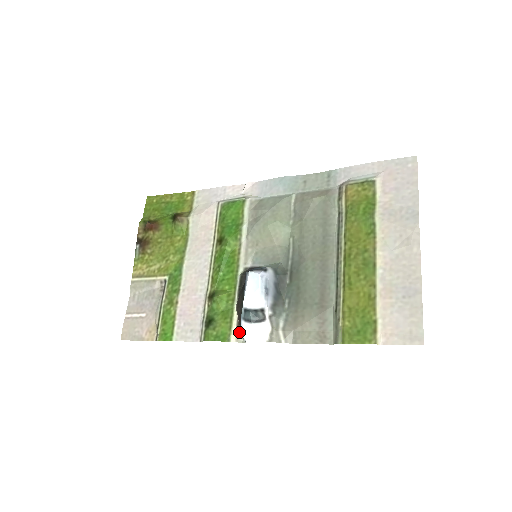
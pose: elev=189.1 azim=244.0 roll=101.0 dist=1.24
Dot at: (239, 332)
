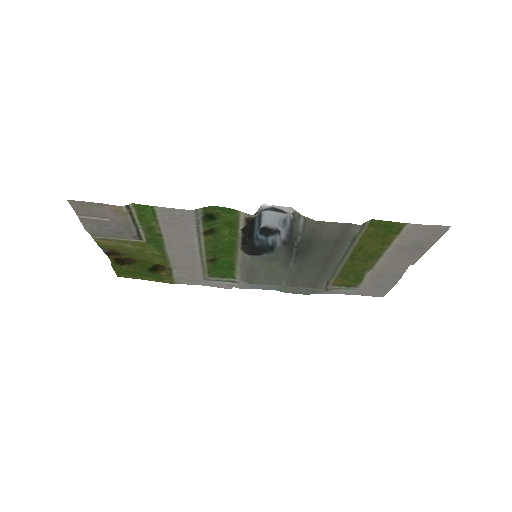
Dot at: (248, 218)
